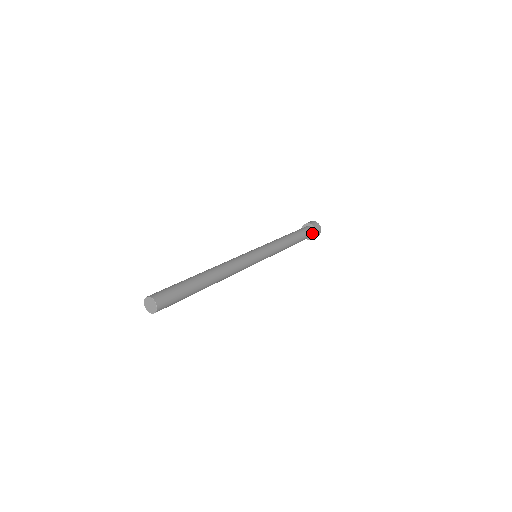
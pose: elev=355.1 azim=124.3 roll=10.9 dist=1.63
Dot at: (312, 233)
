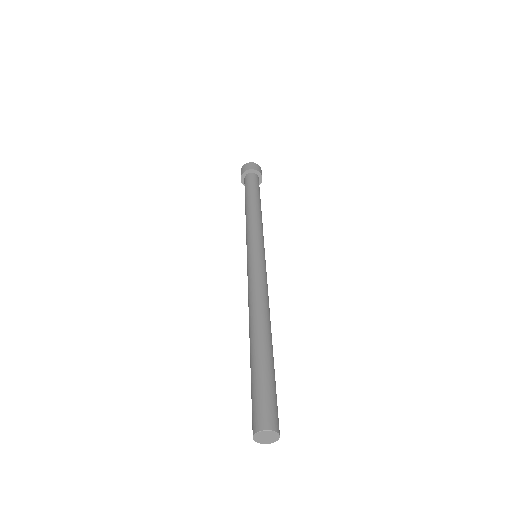
Dot at: occluded
